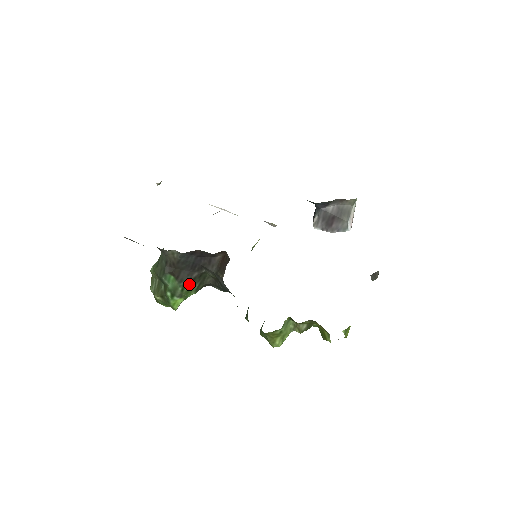
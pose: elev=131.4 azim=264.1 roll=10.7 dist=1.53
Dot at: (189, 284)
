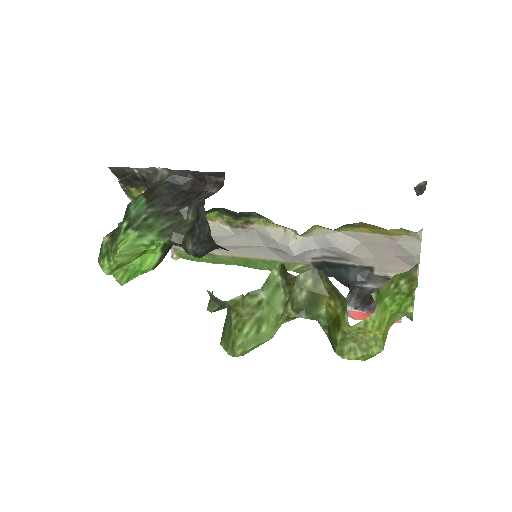
Dot at: (158, 217)
